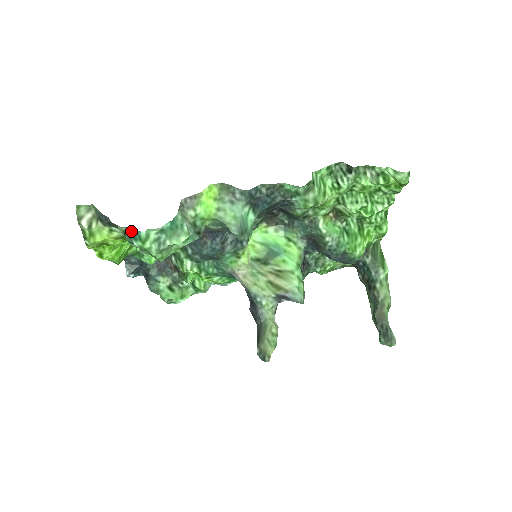
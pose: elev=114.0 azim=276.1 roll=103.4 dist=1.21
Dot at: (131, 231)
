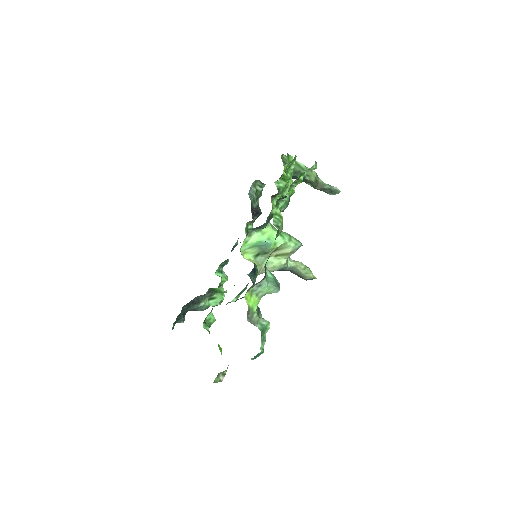
Dot at: (254, 357)
